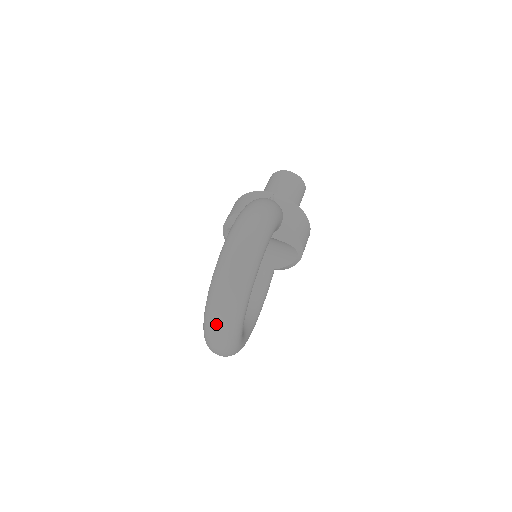
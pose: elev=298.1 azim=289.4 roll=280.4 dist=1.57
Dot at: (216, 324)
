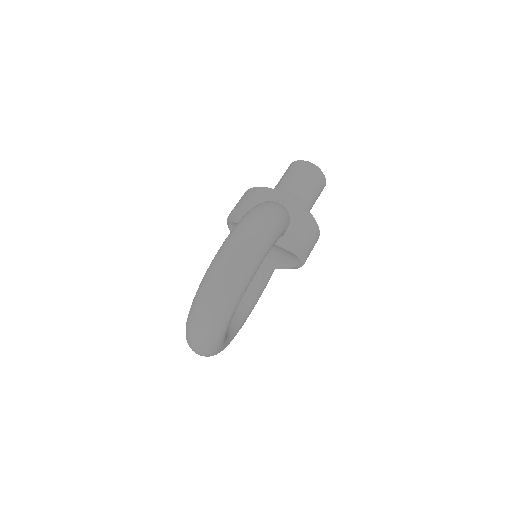
Dot at: (195, 335)
